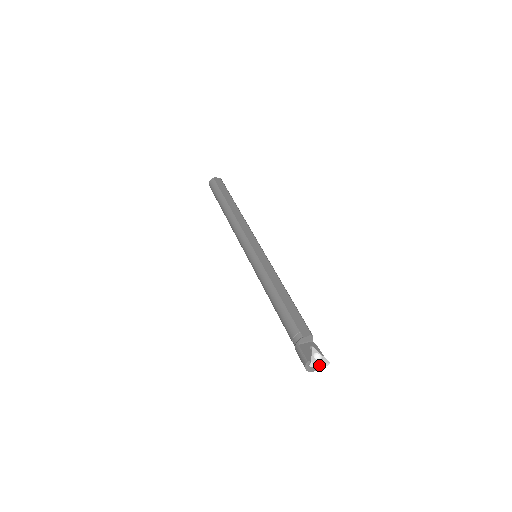
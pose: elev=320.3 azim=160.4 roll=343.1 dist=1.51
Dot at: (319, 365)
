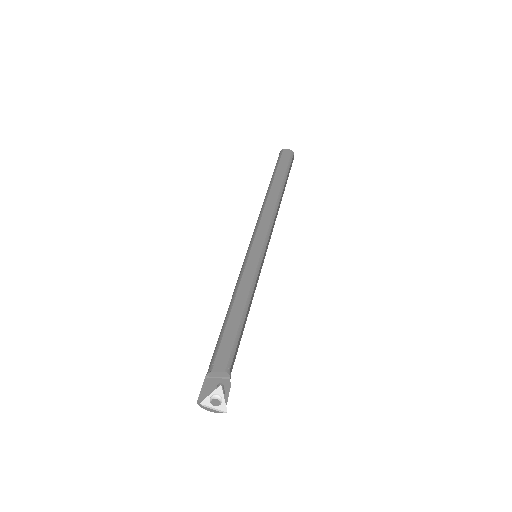
Dot at: (214, 409)
